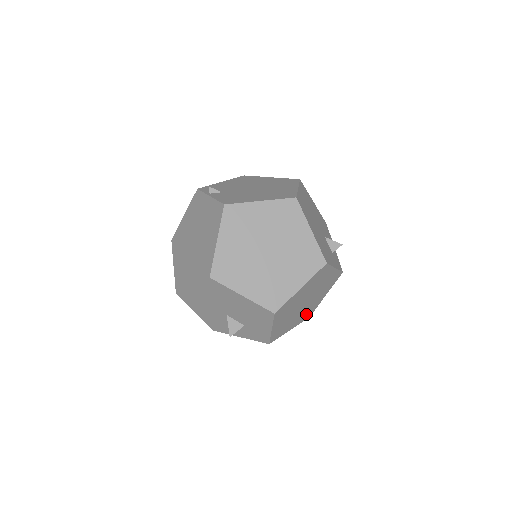
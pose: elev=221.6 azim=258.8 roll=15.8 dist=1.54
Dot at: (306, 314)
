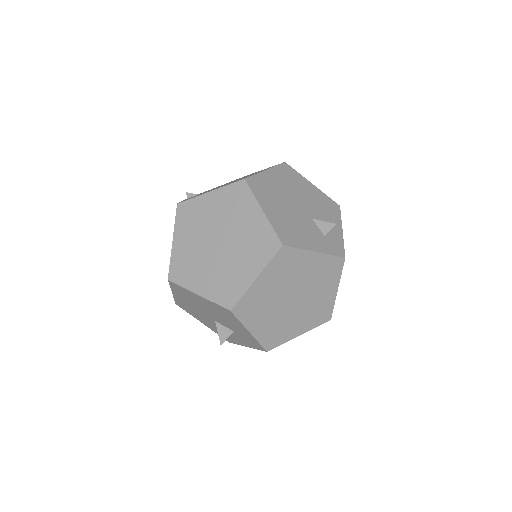
Dot at: (316, 315)
